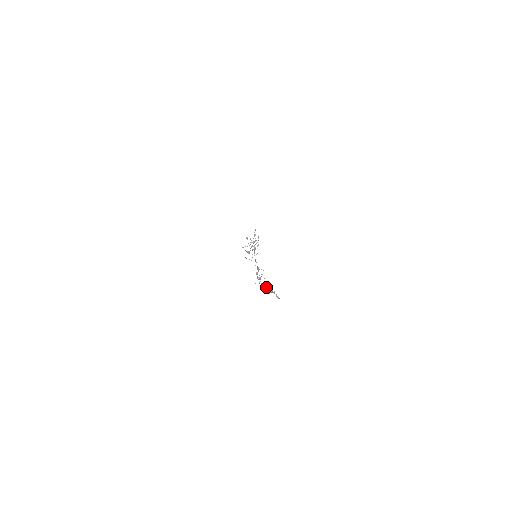
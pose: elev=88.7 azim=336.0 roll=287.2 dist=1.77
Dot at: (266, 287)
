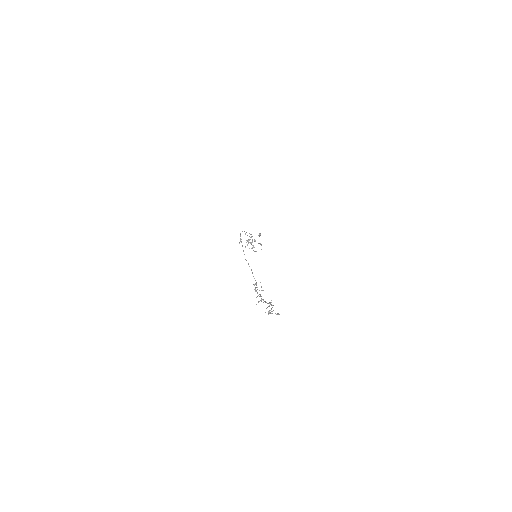
Dot at: occluded
